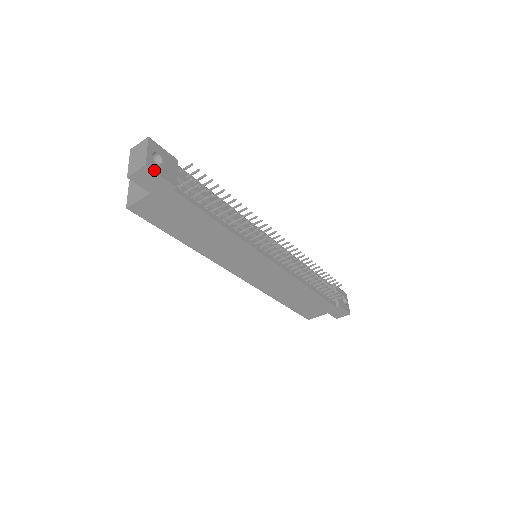
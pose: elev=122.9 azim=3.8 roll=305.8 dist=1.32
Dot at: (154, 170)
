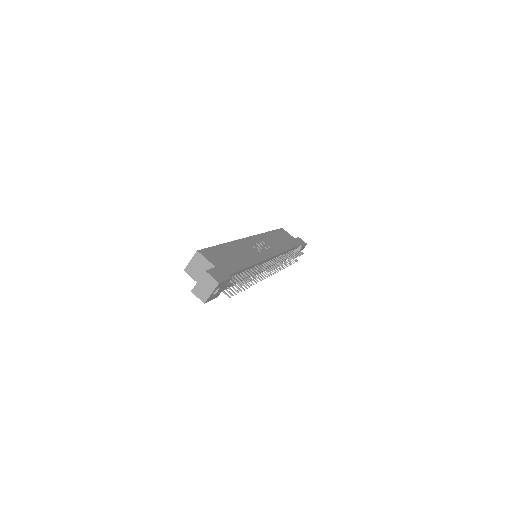
Dot at: (208, 301)
